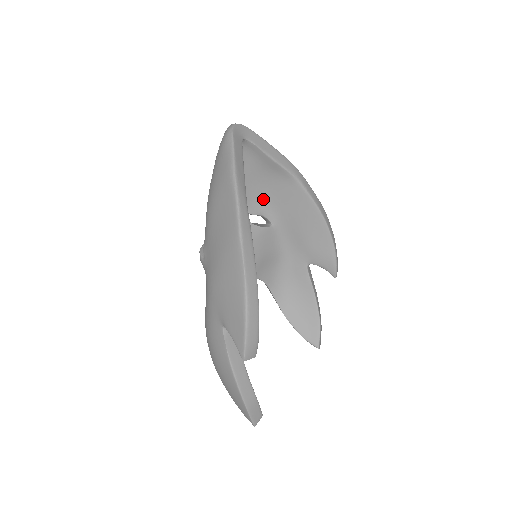
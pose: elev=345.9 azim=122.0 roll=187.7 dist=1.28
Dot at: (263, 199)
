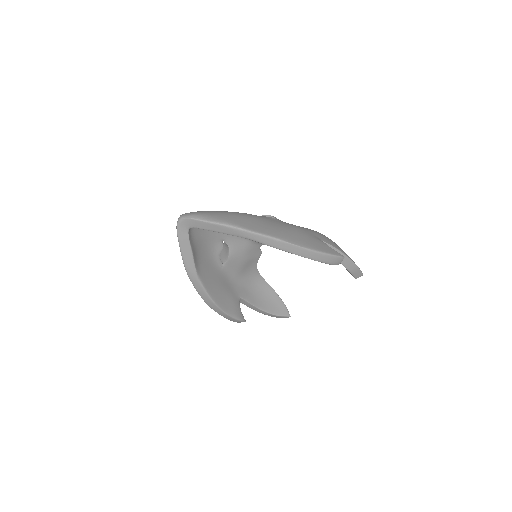
Dot at: occluded
